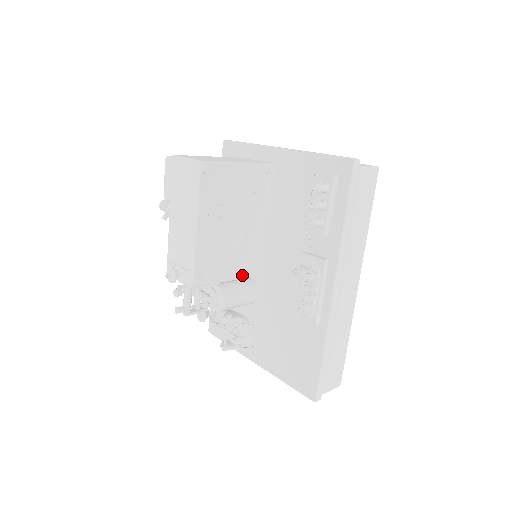
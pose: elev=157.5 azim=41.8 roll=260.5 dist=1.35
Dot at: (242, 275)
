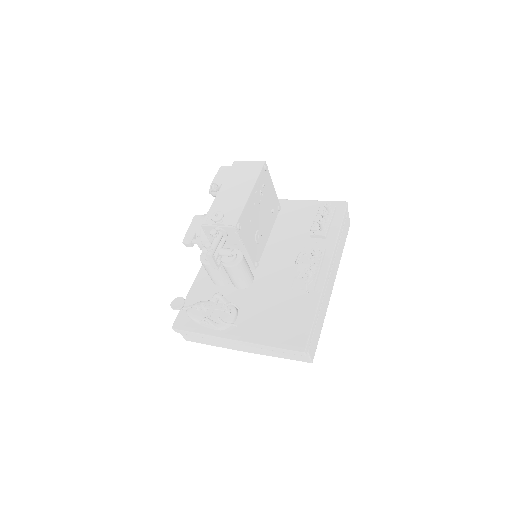
Dot at: (251, 256)
